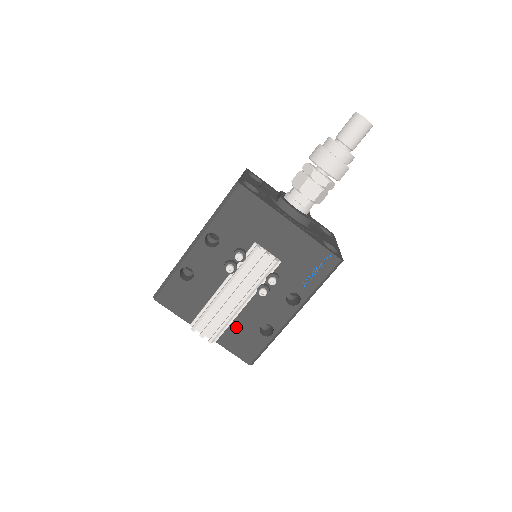
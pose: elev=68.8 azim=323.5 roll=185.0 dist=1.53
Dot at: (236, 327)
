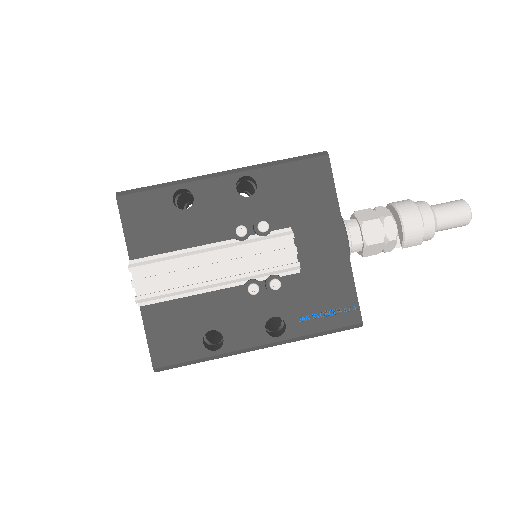
Dot at: (181, 308)
